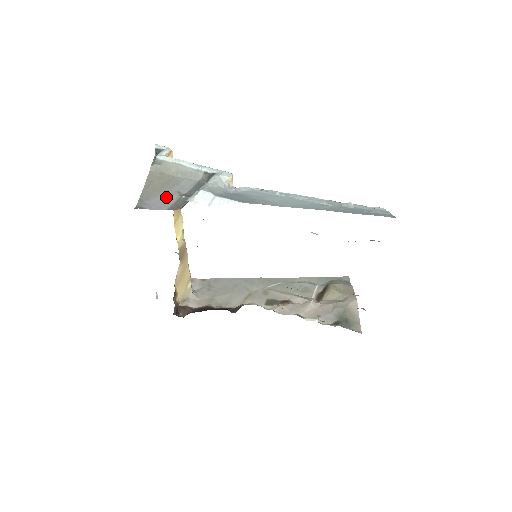
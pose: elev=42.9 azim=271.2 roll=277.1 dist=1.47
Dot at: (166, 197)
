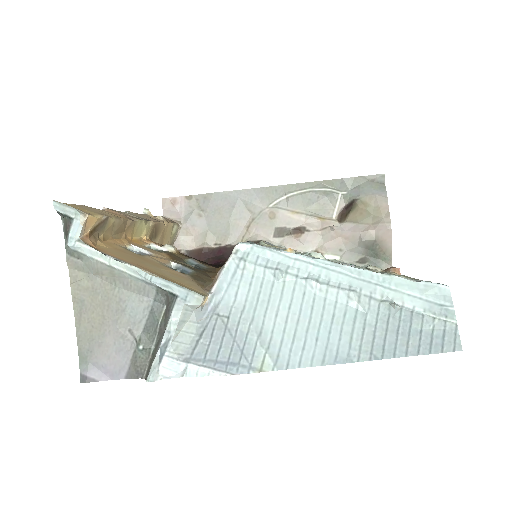
Dot at: (115, 347)
